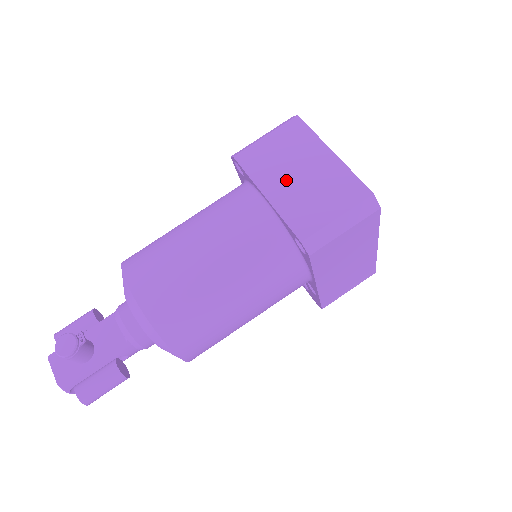
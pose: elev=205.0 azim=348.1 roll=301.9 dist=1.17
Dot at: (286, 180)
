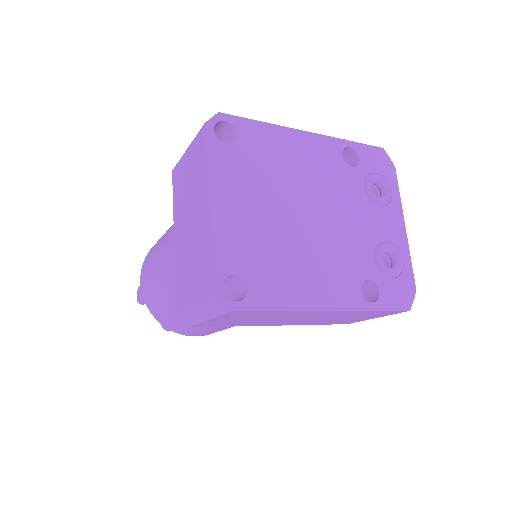
Dot at: (184, 226)
